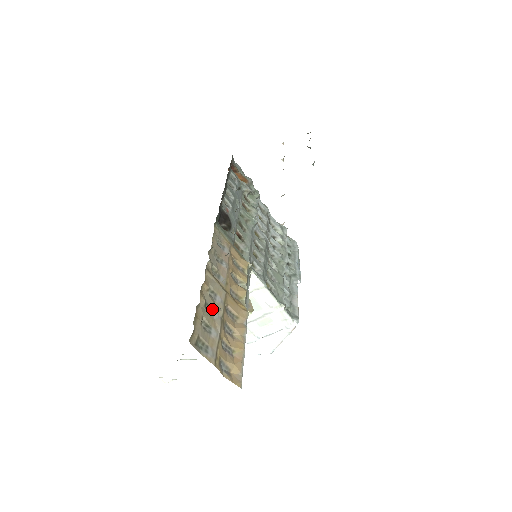
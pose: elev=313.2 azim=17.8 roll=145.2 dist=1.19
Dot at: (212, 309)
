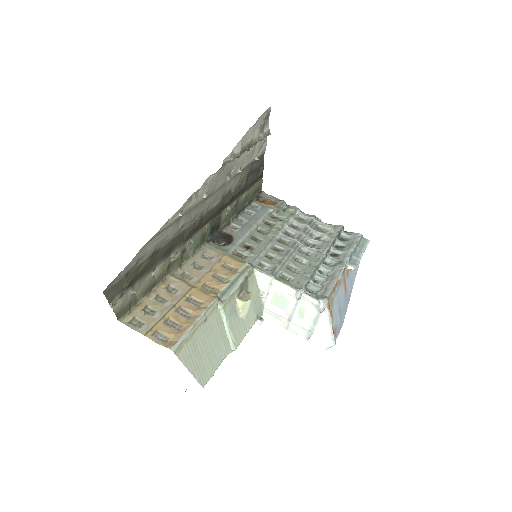
Dot at: (166, 300)
